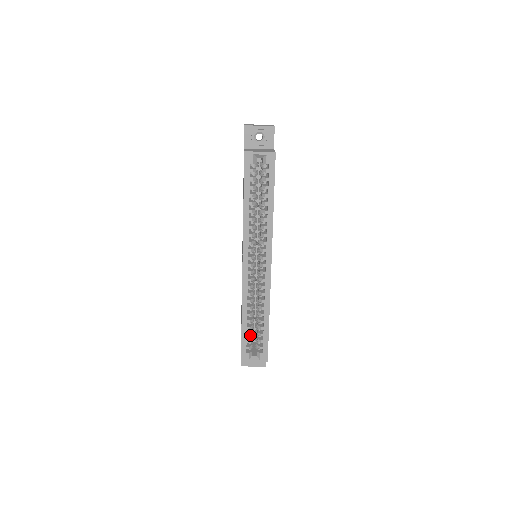
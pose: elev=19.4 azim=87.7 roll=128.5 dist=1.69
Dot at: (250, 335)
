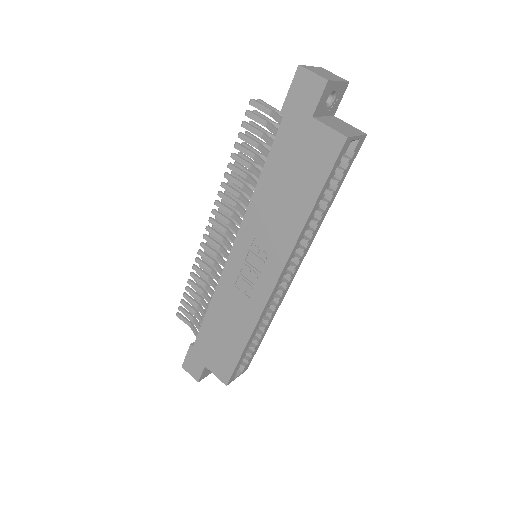
Dot at: (245, 354)
